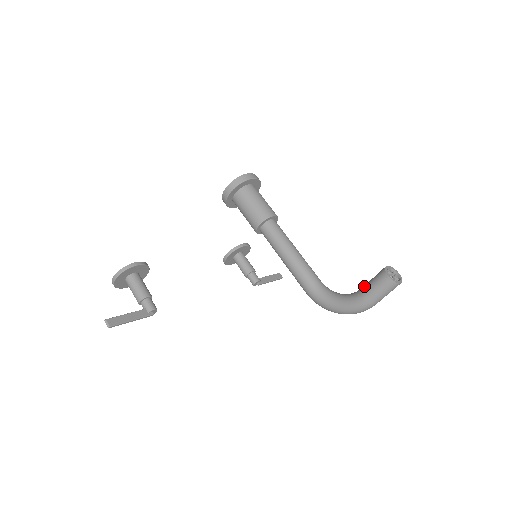
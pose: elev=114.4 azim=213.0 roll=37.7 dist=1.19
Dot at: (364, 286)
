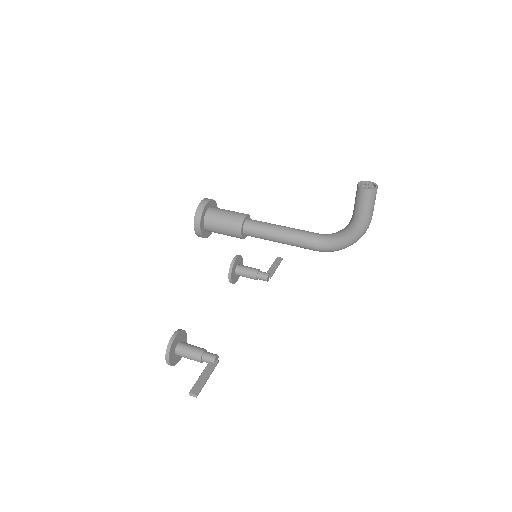
Dot at: (354, 211)
